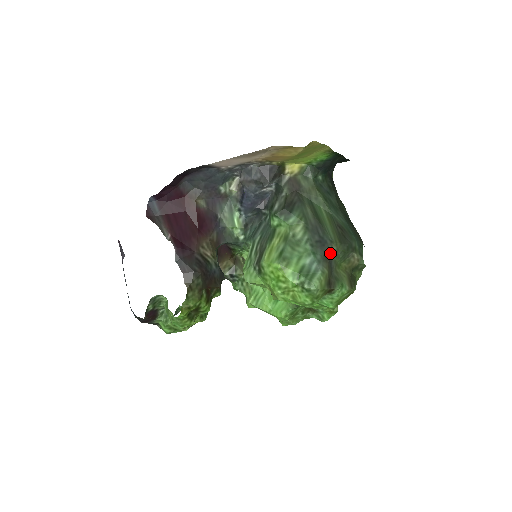
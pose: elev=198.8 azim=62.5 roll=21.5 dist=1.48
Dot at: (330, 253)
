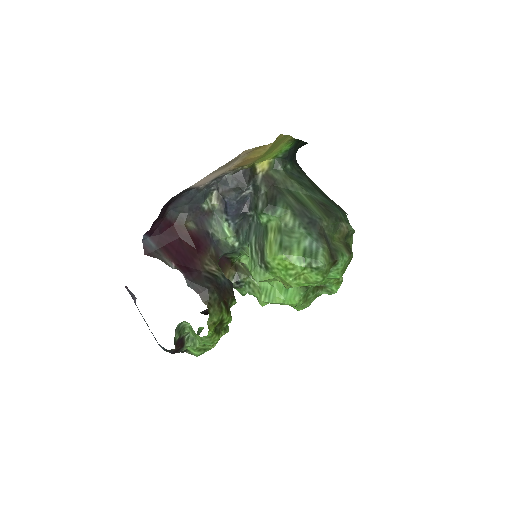
Dot at: (323, 229)
